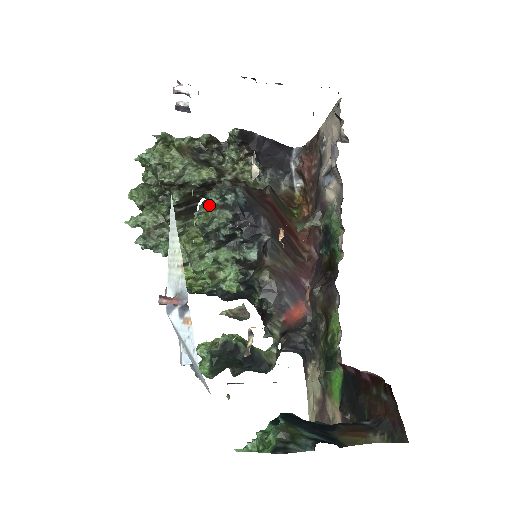
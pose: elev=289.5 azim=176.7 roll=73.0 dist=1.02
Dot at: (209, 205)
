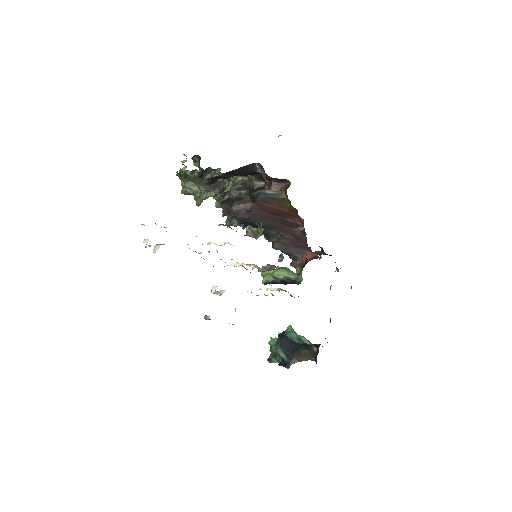
Dot at: occluded
